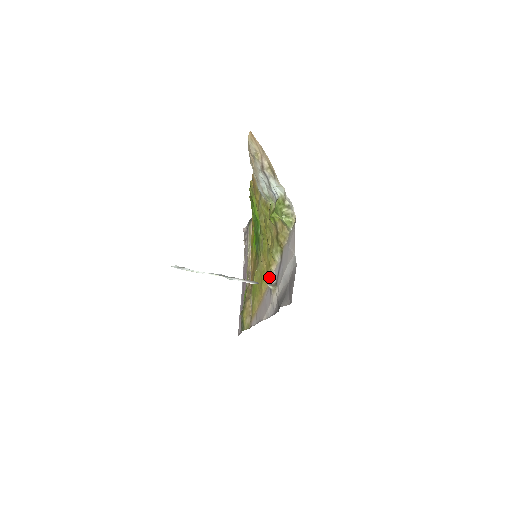
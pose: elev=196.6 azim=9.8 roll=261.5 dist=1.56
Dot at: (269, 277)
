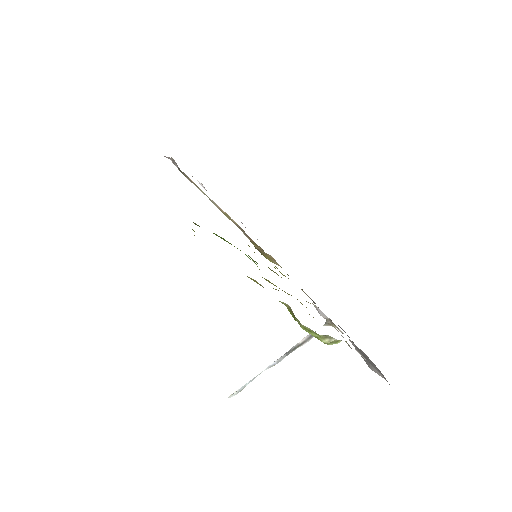
Dot at: occluded
